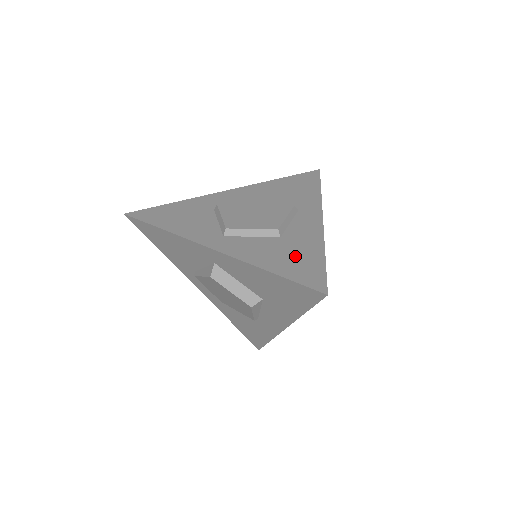
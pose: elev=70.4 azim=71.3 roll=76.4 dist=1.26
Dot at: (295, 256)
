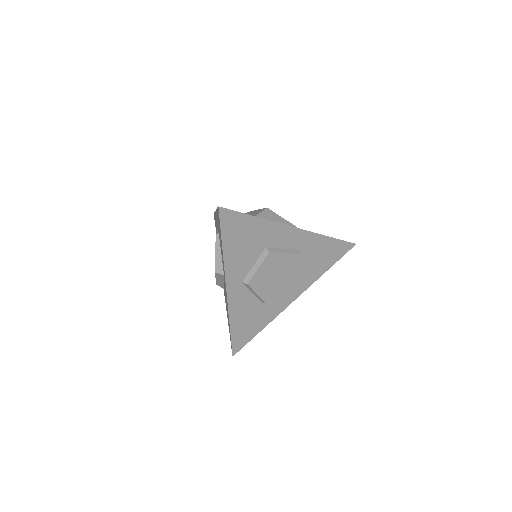
Dot at: (251, 324)
